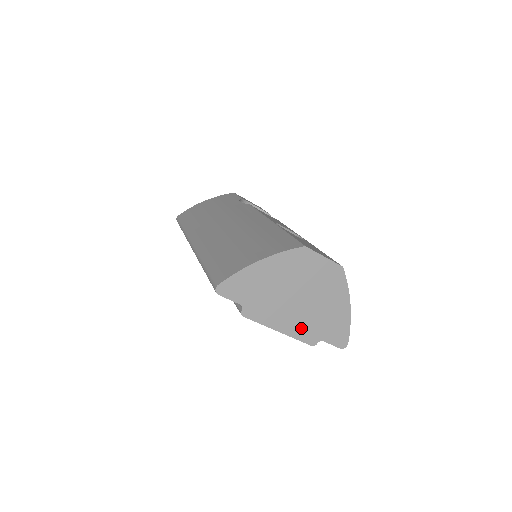
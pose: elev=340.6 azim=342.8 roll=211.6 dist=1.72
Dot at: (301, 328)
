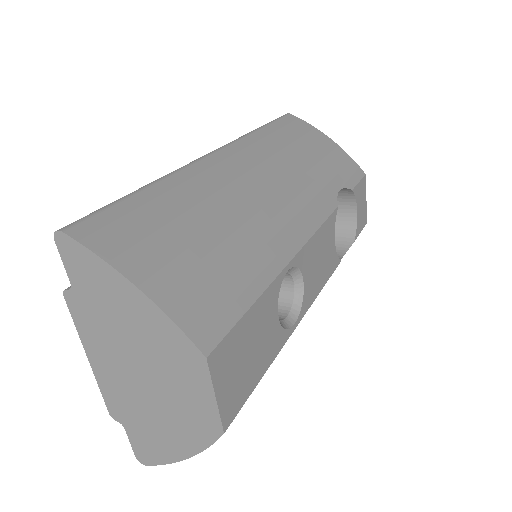
Dot at: (115, 391)
